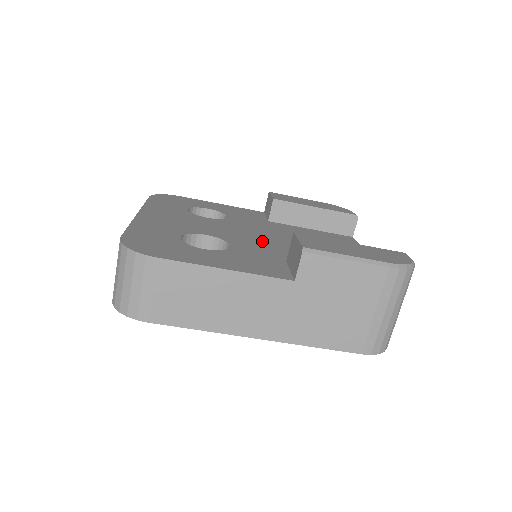
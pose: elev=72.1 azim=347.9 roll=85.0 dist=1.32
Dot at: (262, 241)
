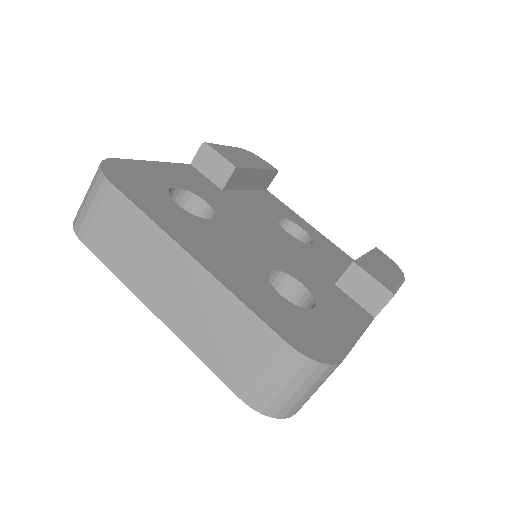
Dot at: (286, 251)
